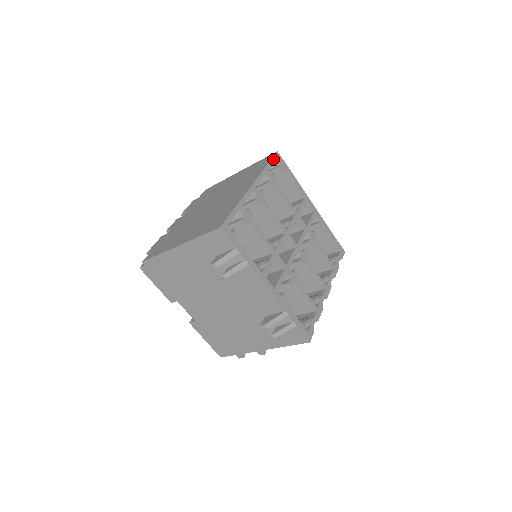
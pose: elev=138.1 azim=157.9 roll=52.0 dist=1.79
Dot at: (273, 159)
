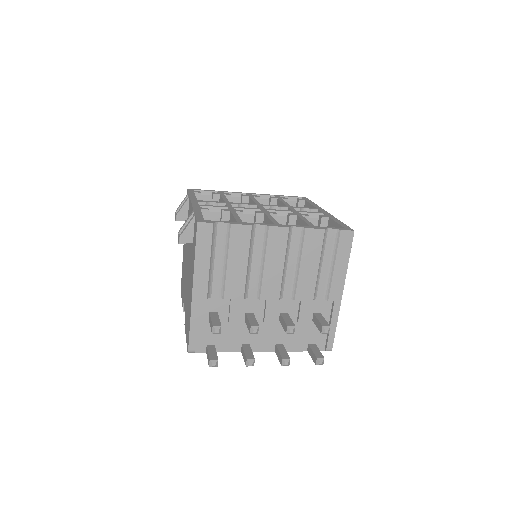
Dot at: (294, 197)
